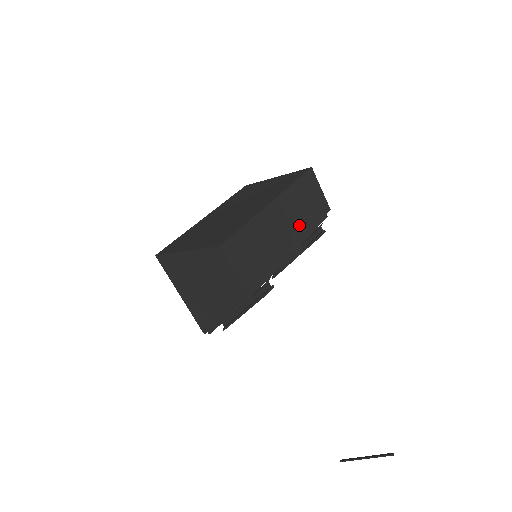
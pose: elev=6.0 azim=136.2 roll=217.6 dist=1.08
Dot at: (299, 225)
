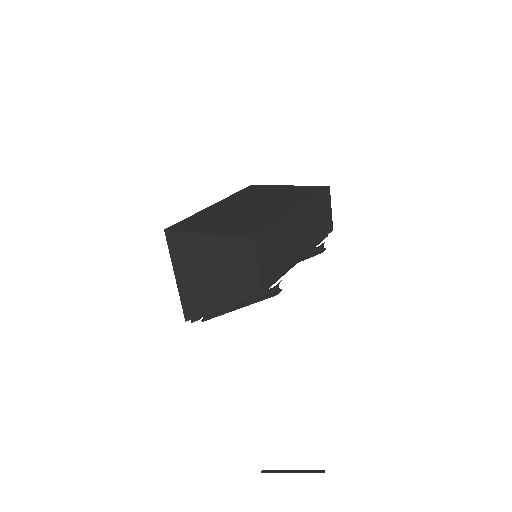
Dot at: (310, 237)
